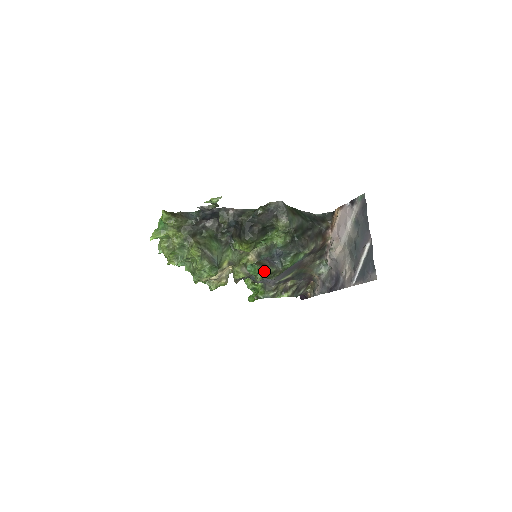
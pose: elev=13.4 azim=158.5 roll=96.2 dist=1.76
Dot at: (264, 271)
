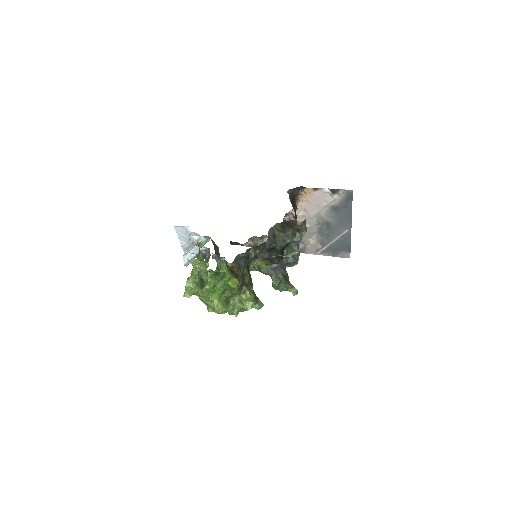
Dot at: occluded
